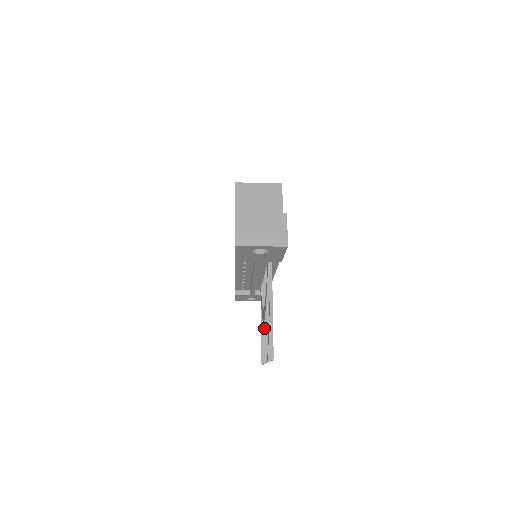
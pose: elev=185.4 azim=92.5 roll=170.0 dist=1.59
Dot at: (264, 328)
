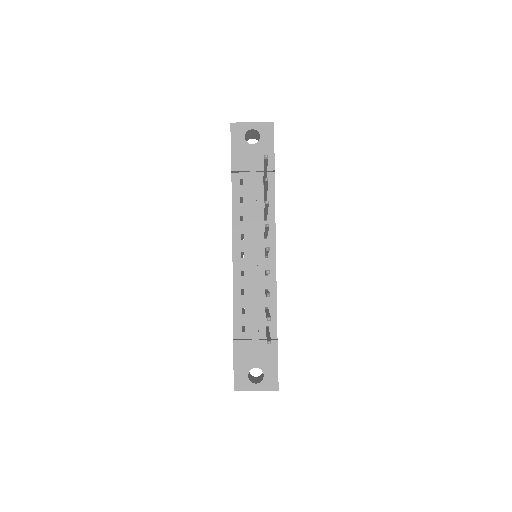
Dot at: occluded
